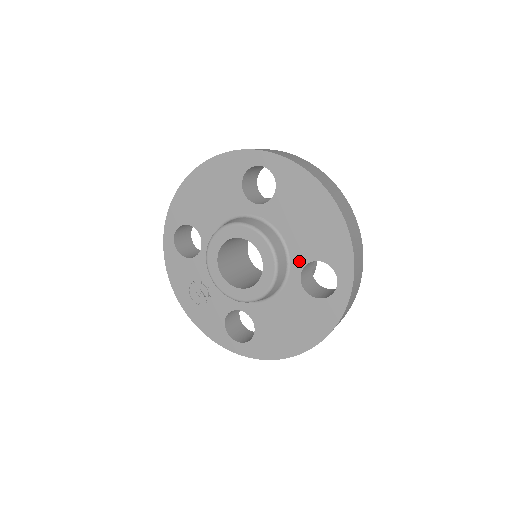
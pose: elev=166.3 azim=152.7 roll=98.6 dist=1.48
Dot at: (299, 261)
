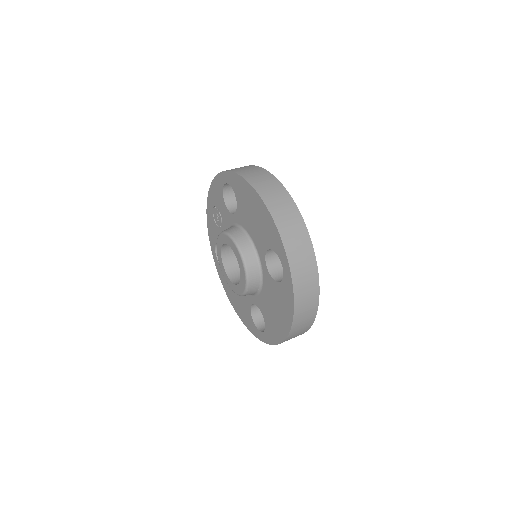
Dot at: (258, 303)
